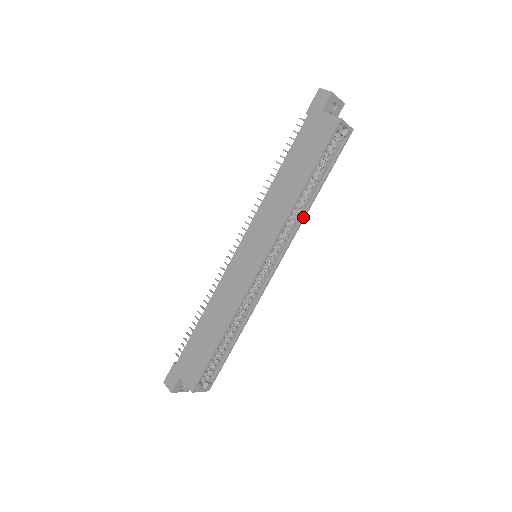
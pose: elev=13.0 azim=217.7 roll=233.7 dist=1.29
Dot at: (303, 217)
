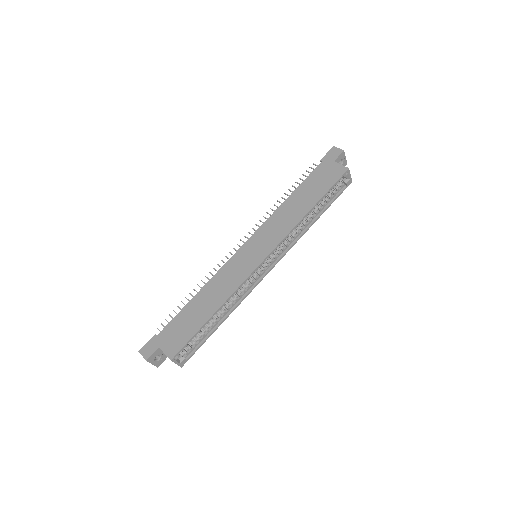
Dot at: (302, 234)
